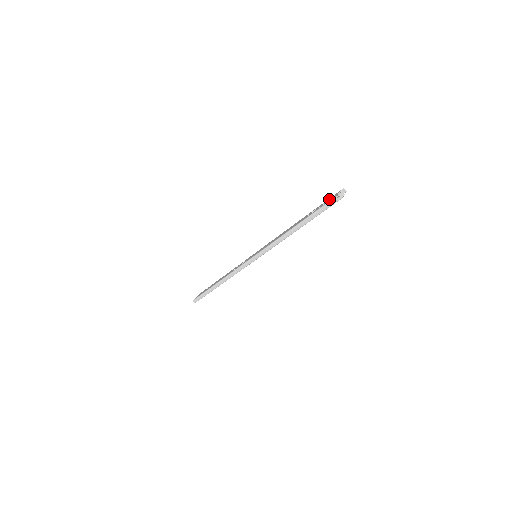
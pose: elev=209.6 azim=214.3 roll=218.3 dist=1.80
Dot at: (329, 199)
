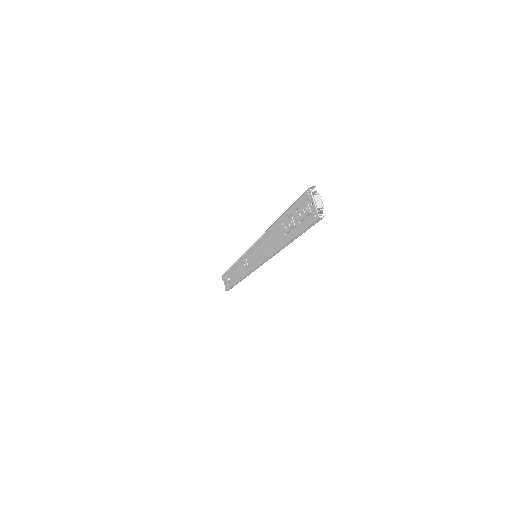
Dot at: (303, 209)
